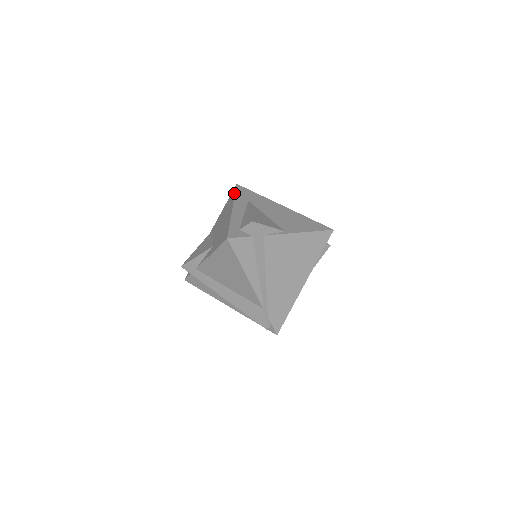
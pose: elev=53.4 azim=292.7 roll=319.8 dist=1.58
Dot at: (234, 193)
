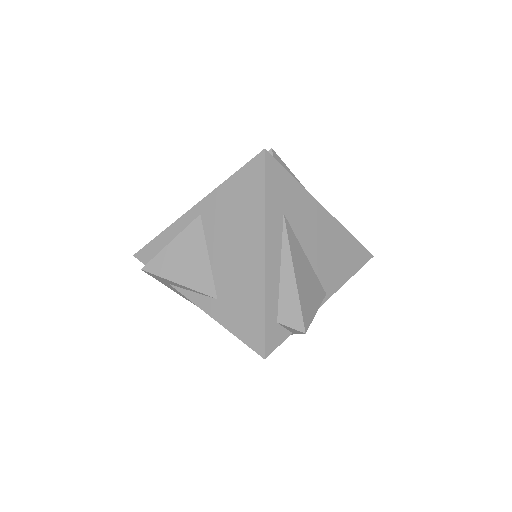
Dot at: (262, 188)
